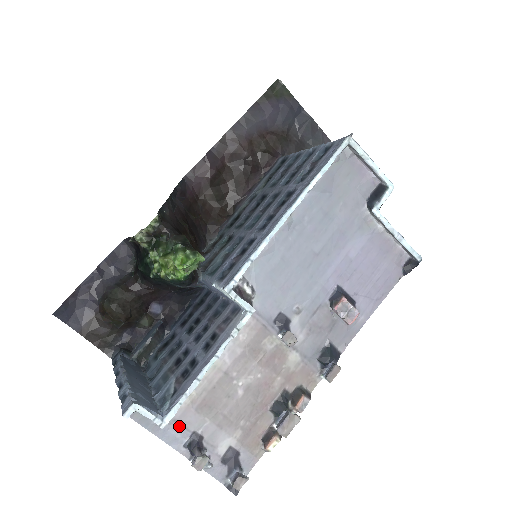
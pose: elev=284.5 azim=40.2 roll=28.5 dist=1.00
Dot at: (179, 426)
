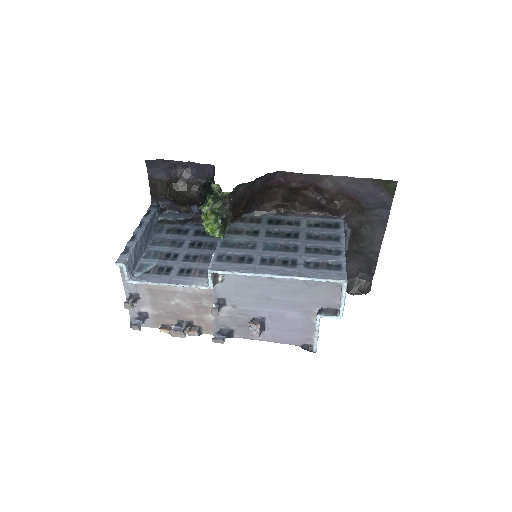
Dot at: (135, 286)
